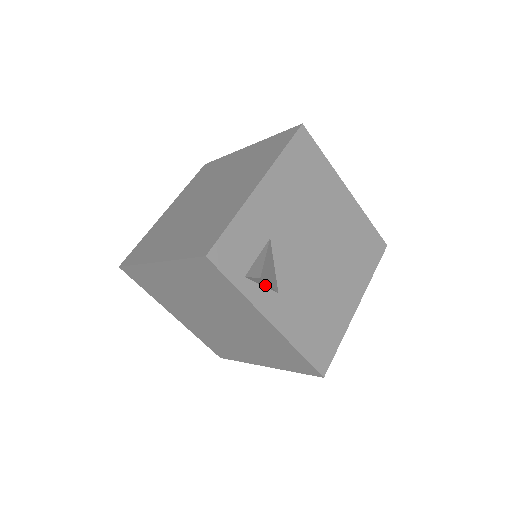
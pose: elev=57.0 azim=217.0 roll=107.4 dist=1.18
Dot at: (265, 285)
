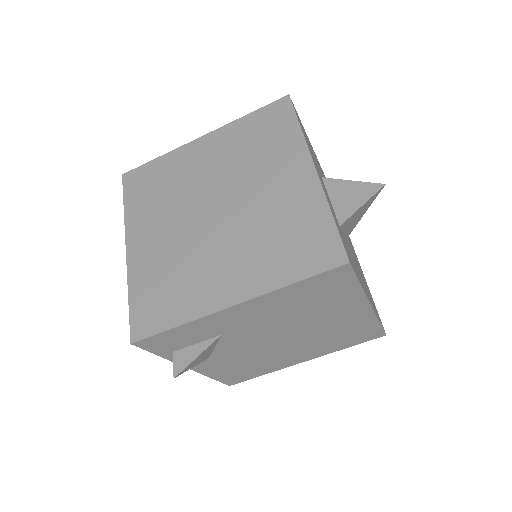
Dot at: occluded
